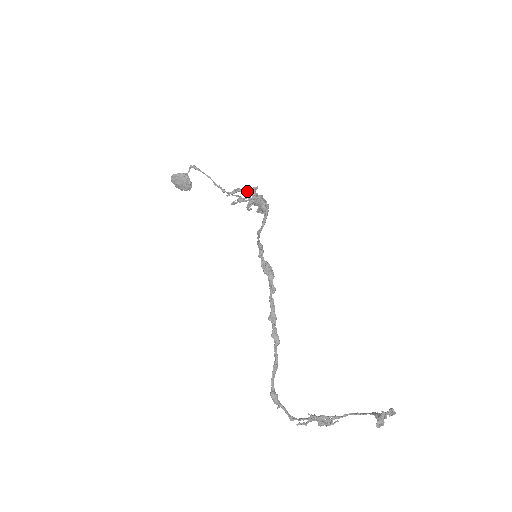
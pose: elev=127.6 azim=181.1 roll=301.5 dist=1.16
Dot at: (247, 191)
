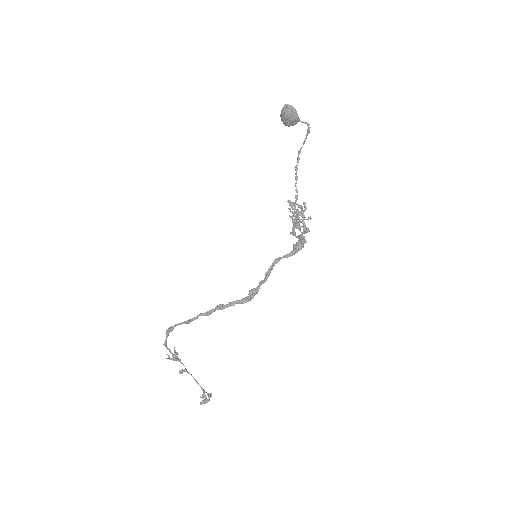
Dot at: (305, 227)
